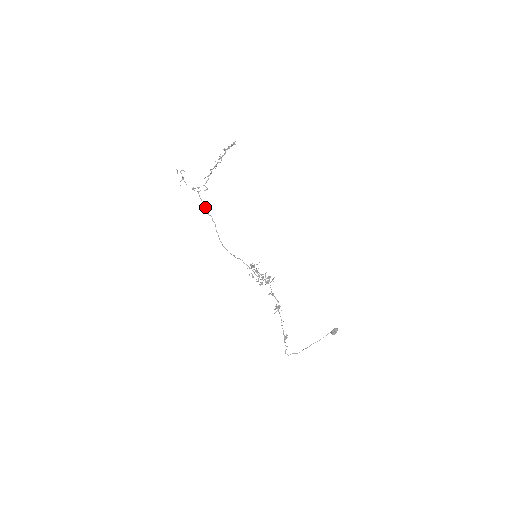
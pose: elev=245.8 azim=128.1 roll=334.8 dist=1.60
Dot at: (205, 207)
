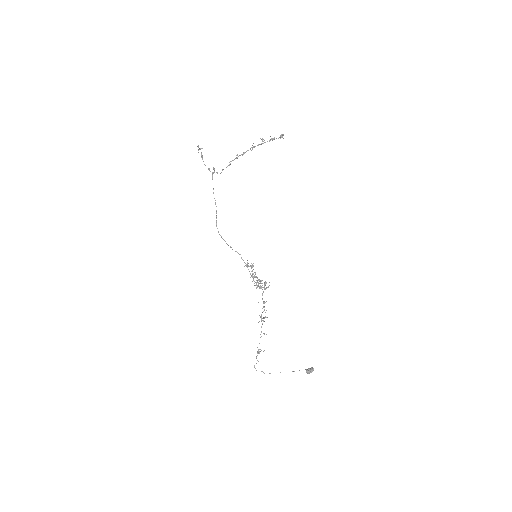
Dot at: (213, 189)
